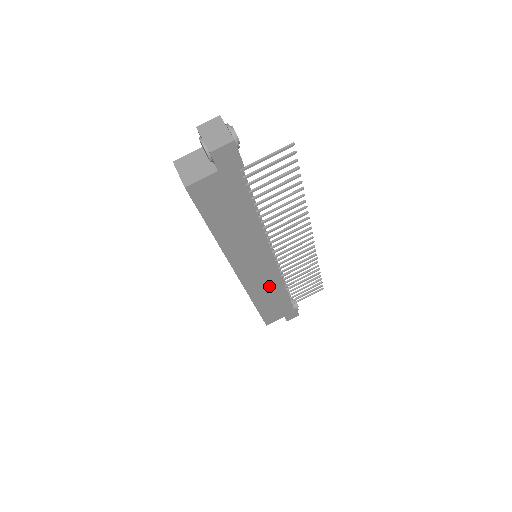
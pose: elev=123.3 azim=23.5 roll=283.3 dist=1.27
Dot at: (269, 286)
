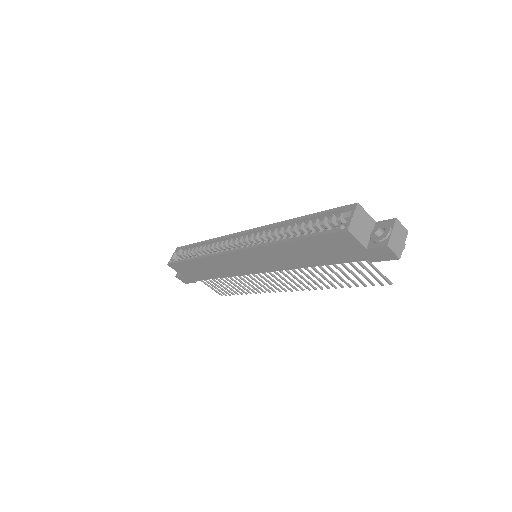
Dot at: (224, 268)
